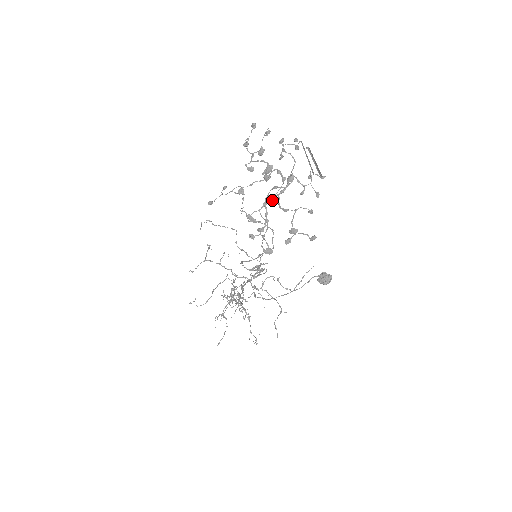
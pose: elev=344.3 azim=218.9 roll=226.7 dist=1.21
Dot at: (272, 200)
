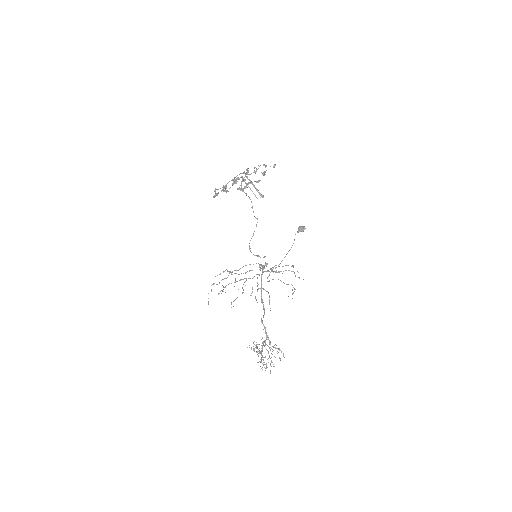
Dot at: (245, 180)
